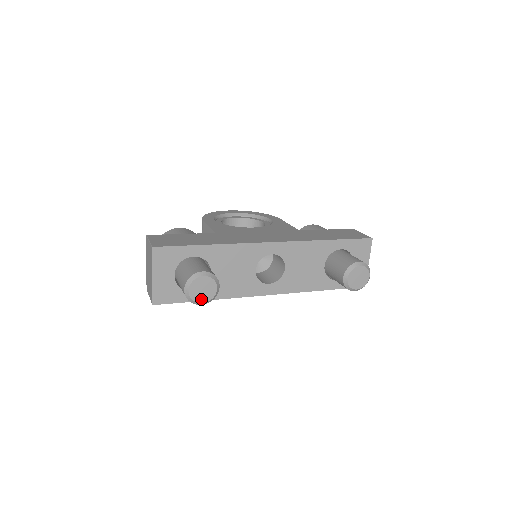
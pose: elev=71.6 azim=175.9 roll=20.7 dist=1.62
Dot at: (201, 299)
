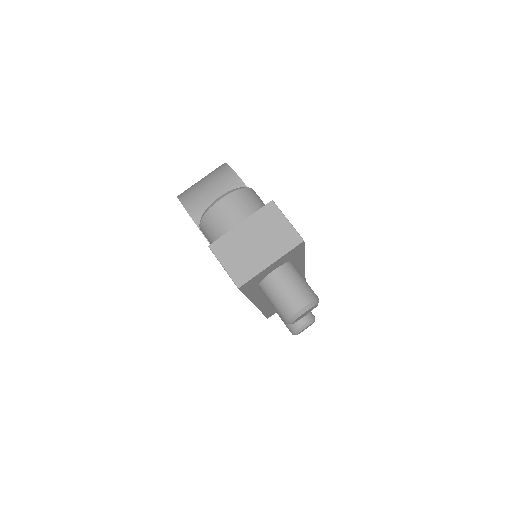
Dot at: (295, 321)
